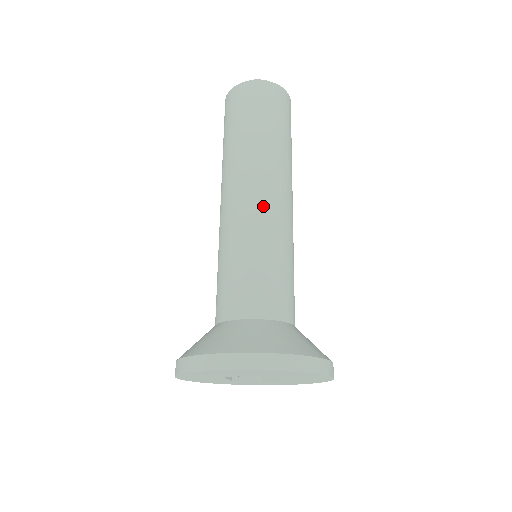
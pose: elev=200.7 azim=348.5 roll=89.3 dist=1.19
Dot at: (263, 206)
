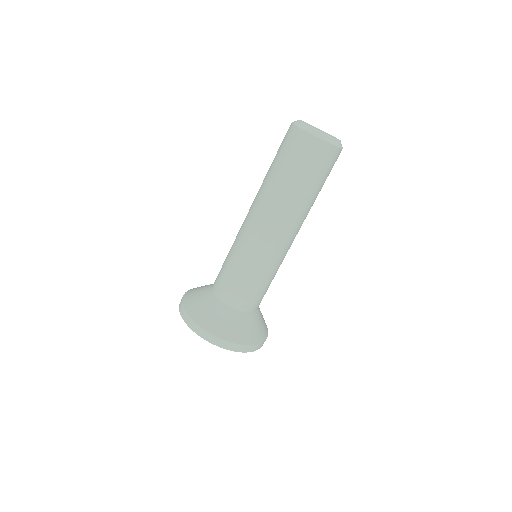
Dot at: (283, 248)
